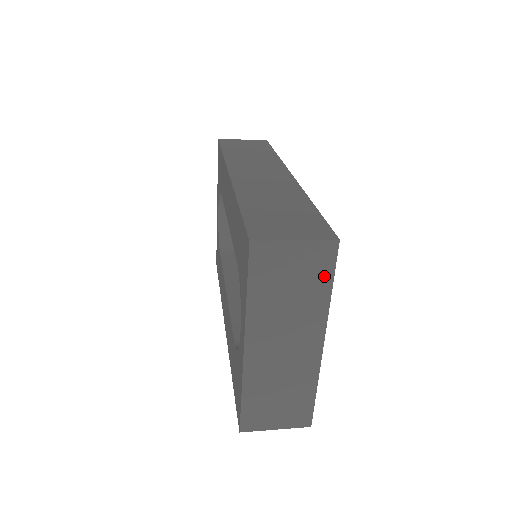
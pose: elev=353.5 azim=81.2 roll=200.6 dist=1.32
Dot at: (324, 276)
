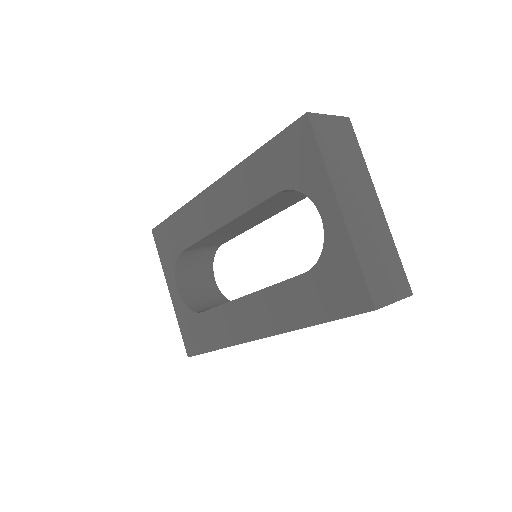
Dot at: (354, 144)
